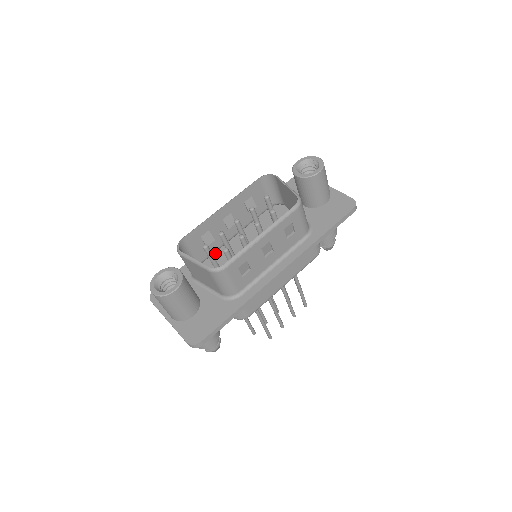
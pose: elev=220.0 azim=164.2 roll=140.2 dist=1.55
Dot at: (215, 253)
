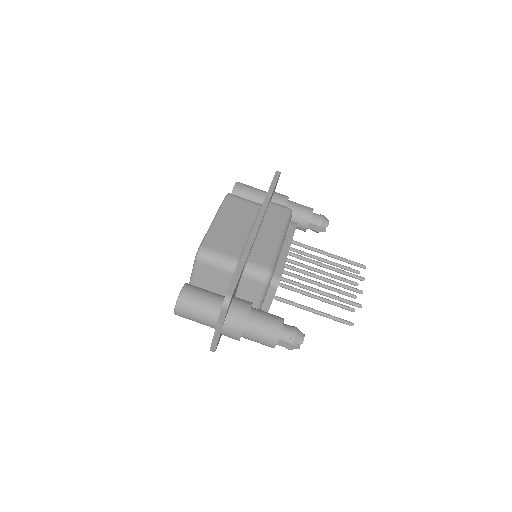
Dot at: occluded
